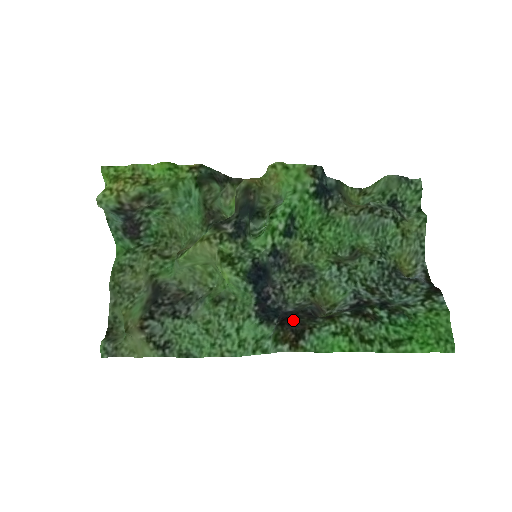
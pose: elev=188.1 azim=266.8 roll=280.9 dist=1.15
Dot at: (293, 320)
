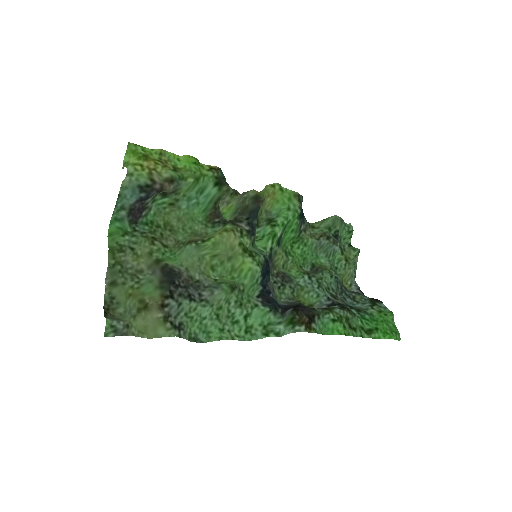
Dot at: (303, 307)
